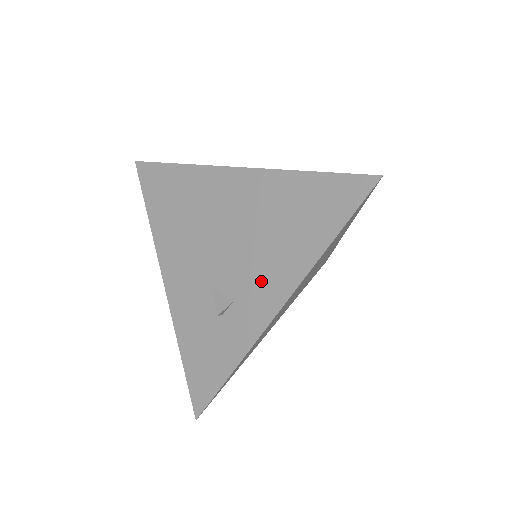
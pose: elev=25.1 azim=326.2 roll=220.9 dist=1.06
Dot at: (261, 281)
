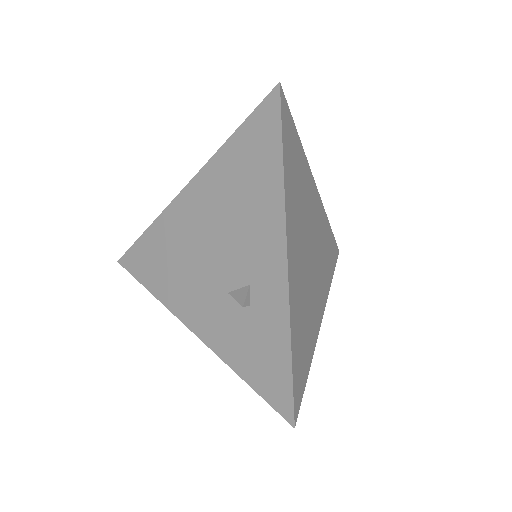
Dot at: (257, 246)
